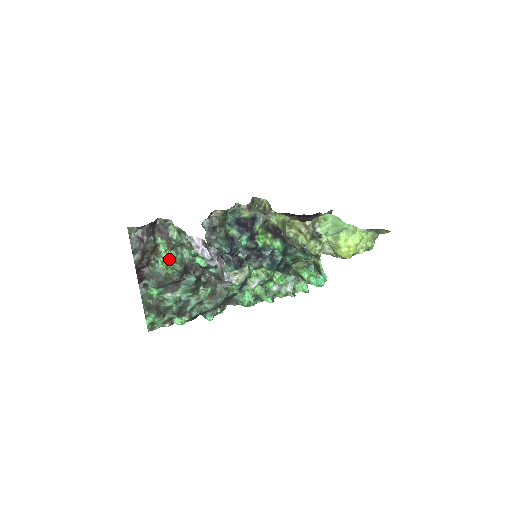
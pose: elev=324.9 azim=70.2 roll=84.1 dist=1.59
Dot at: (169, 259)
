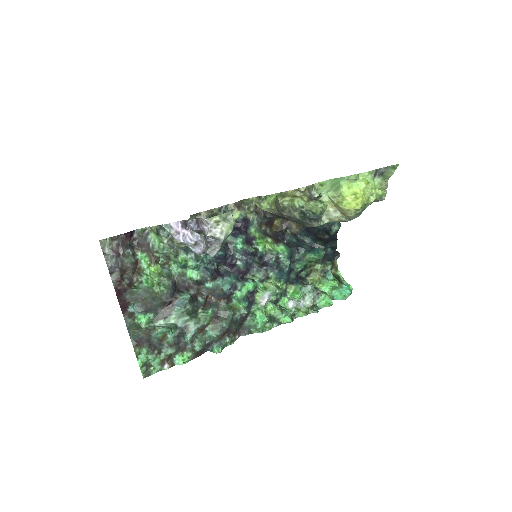
Dot at: (153, 274)
